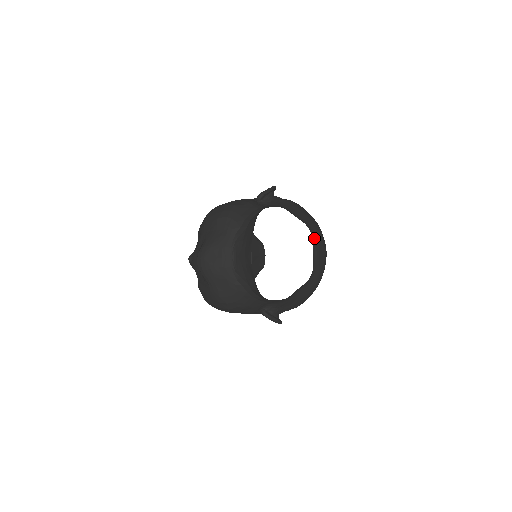
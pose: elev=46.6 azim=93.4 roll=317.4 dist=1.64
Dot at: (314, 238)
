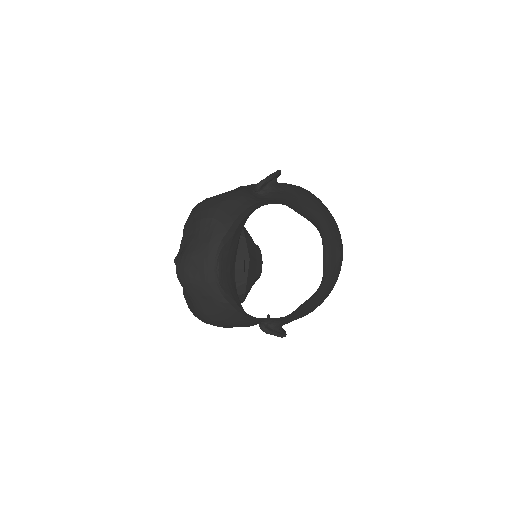
Dot at: (325, 238)
